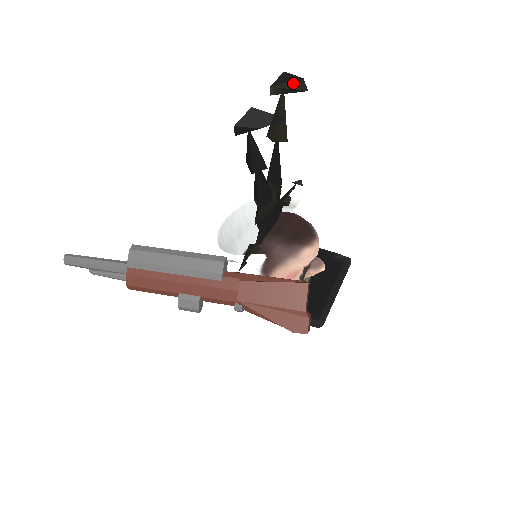
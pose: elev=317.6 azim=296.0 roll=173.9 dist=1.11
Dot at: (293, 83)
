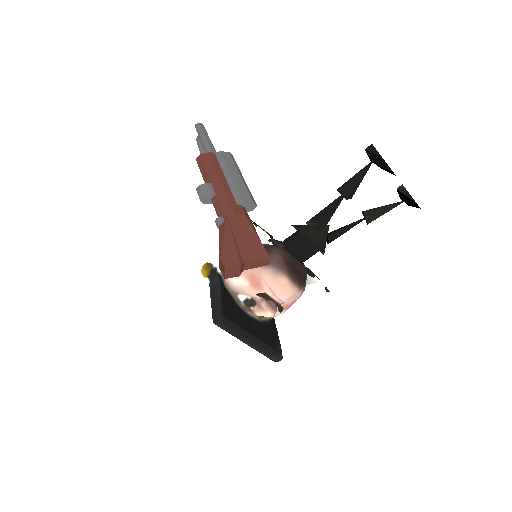
Dot at: occluded
